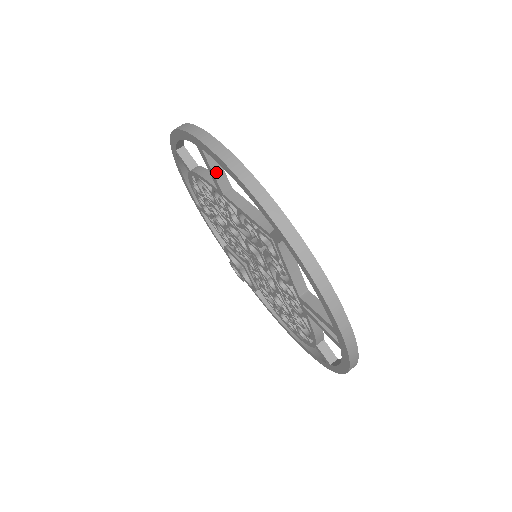
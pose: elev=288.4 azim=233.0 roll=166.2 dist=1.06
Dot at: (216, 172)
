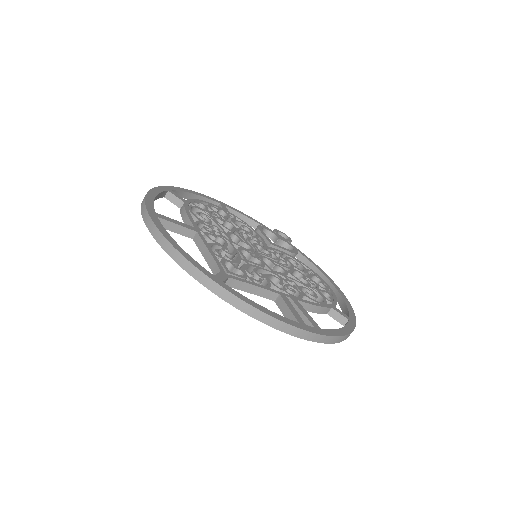
Dot at: (176, 230)
